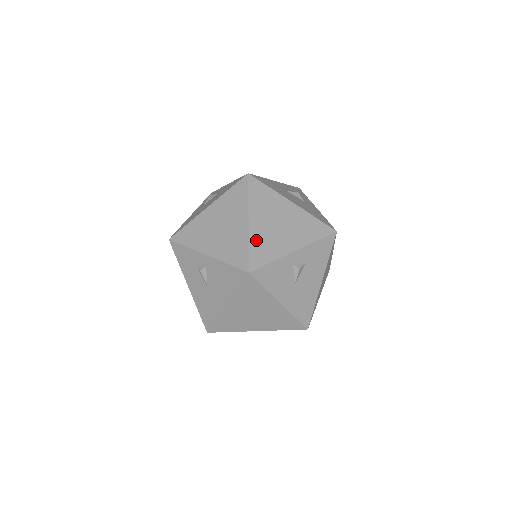
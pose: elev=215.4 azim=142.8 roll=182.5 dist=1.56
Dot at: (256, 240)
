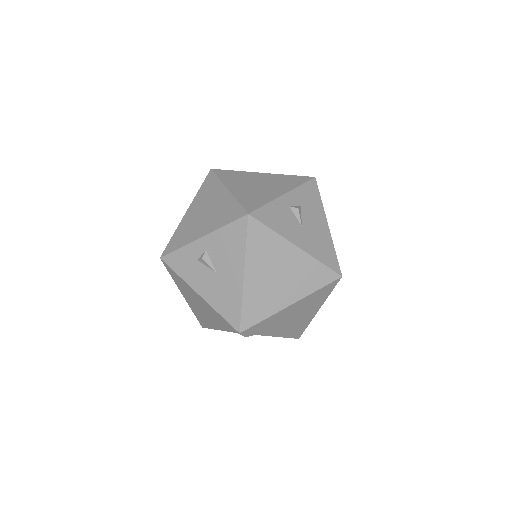
Dot at: (242, 196)
